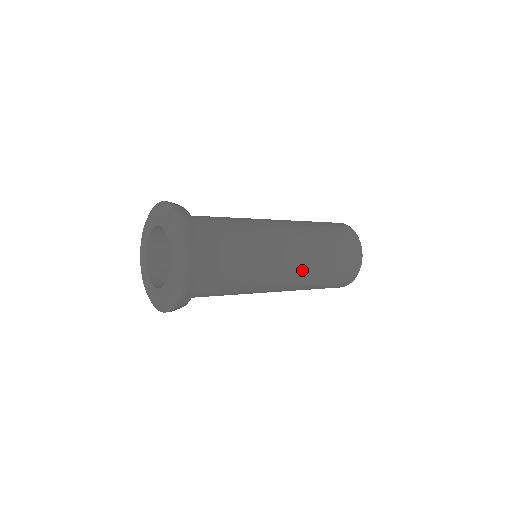
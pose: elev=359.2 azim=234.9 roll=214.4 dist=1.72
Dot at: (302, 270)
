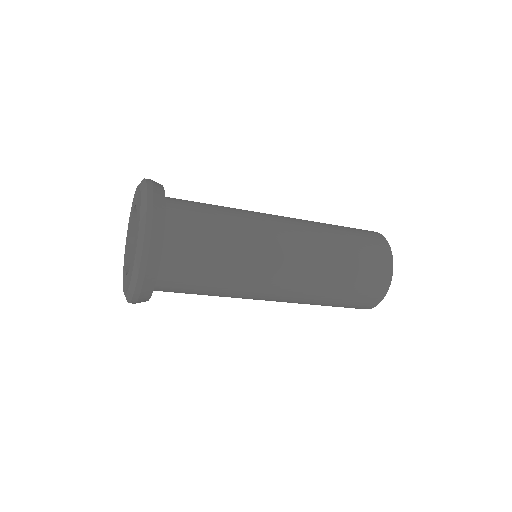
Dot at: (309, 252)
